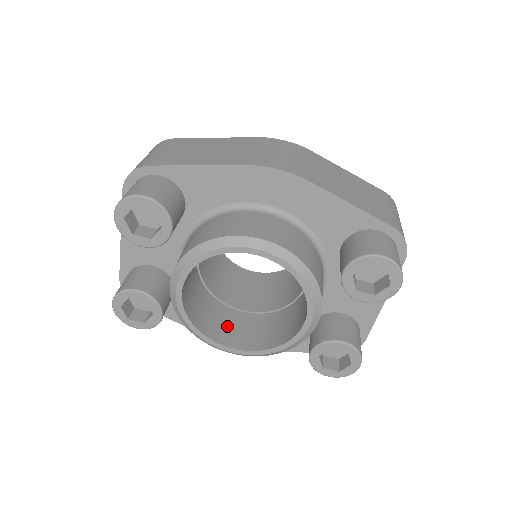
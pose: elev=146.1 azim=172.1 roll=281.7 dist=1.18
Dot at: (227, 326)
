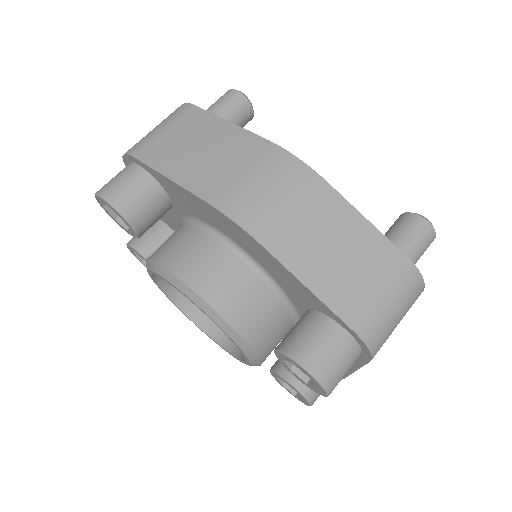
Dot at: occluded
